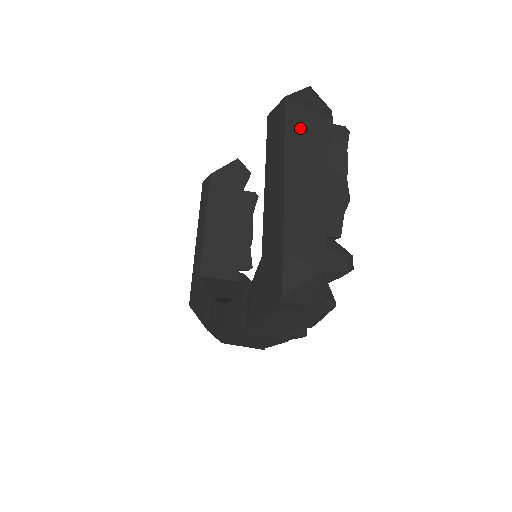
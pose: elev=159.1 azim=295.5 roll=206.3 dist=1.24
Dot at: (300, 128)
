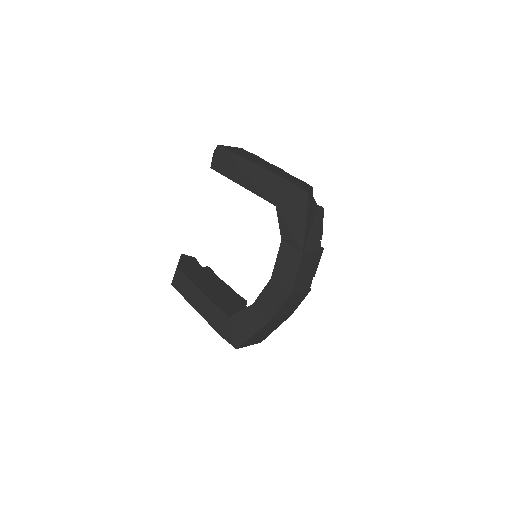
Dot at: (236, 151)
